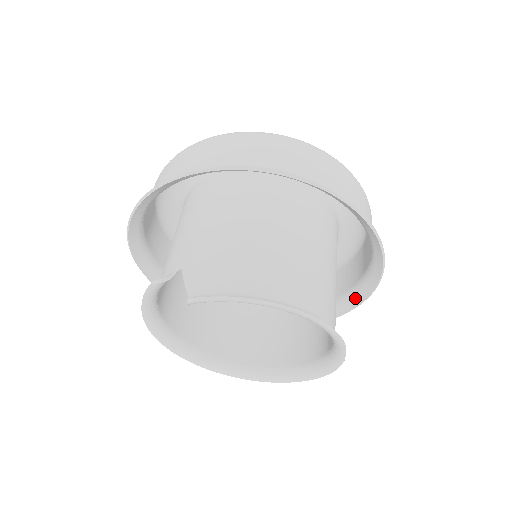
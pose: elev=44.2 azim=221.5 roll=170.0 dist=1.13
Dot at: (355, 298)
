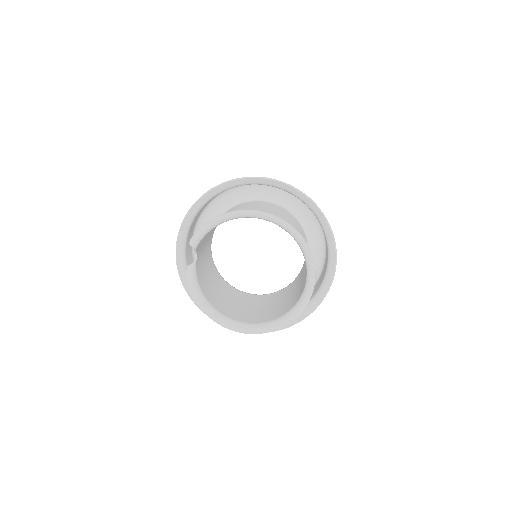
Dot at: (330, 242)
